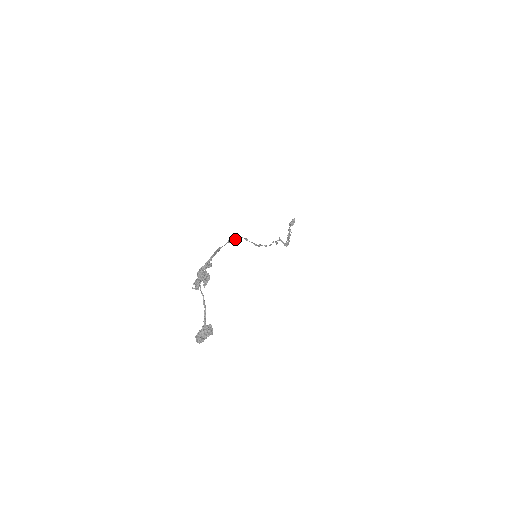
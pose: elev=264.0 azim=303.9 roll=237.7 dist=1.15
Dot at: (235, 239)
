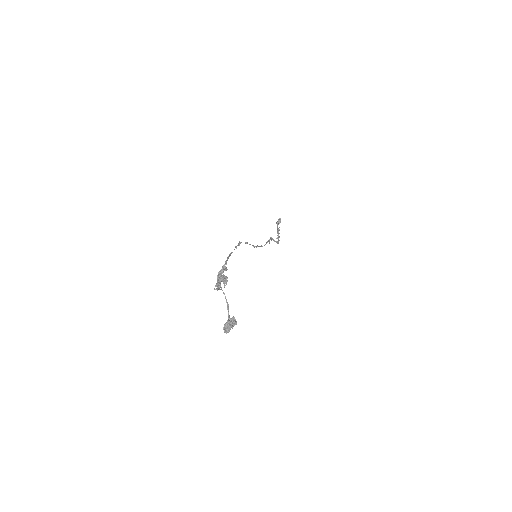
Dot at: (239, 244)
